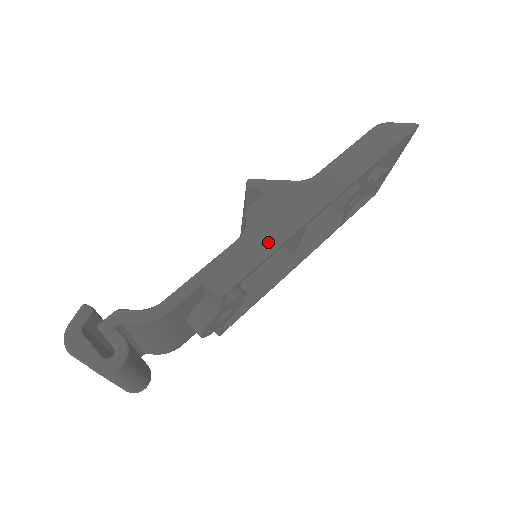
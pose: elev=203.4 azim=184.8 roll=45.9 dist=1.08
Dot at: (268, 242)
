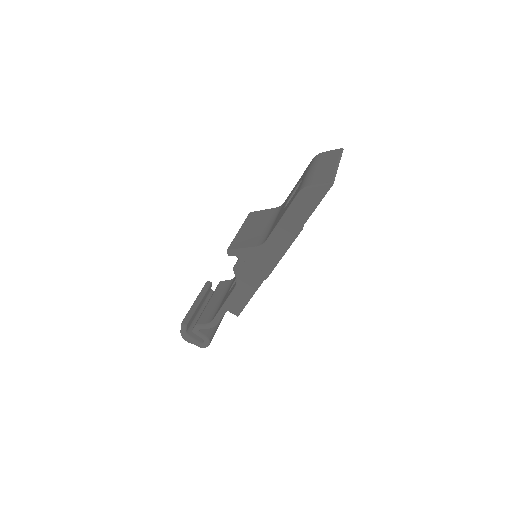
Dot at: (250, 288)
